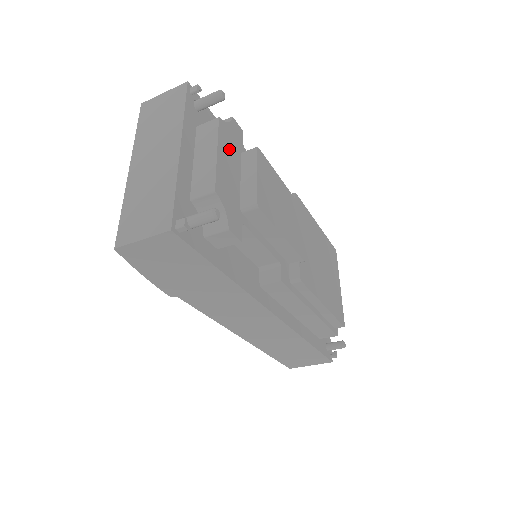
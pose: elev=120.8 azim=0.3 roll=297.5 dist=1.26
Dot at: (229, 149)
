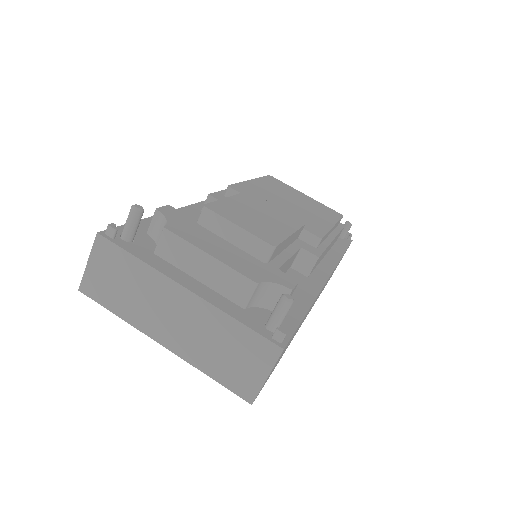
Dot at: (199, 237)
